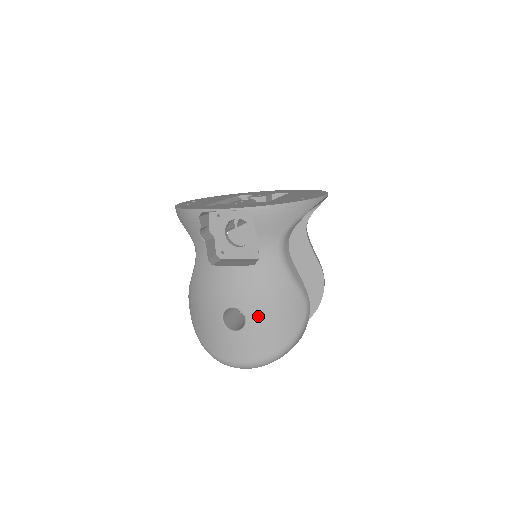
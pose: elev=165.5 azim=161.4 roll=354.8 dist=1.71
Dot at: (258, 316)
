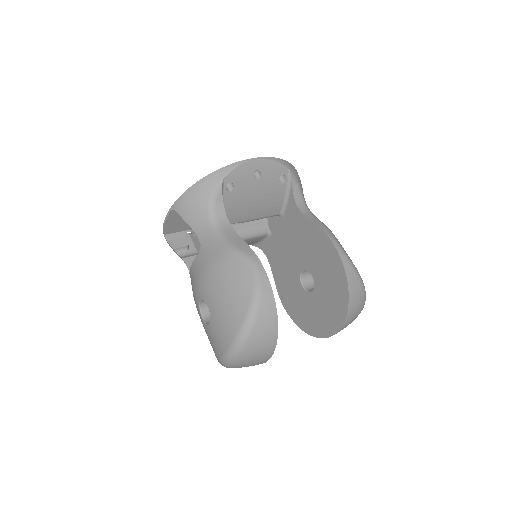
Dot at: (212, 297)
